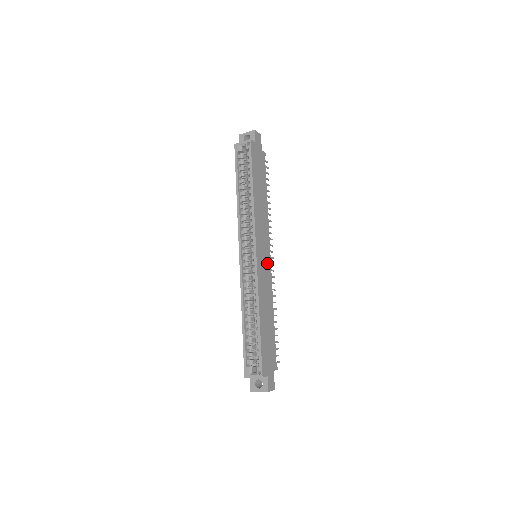
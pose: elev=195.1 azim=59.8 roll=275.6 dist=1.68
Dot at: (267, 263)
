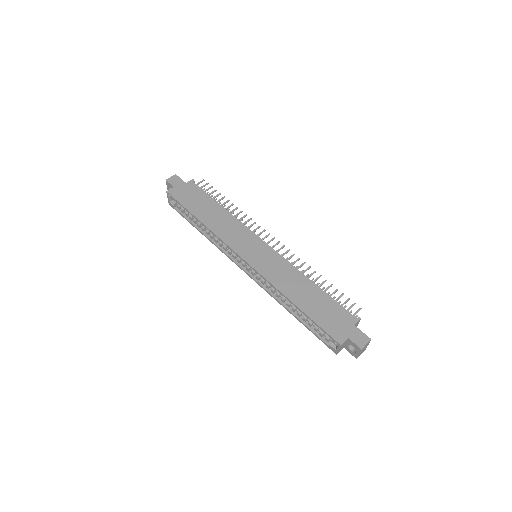
Dot at: (266, 252)
